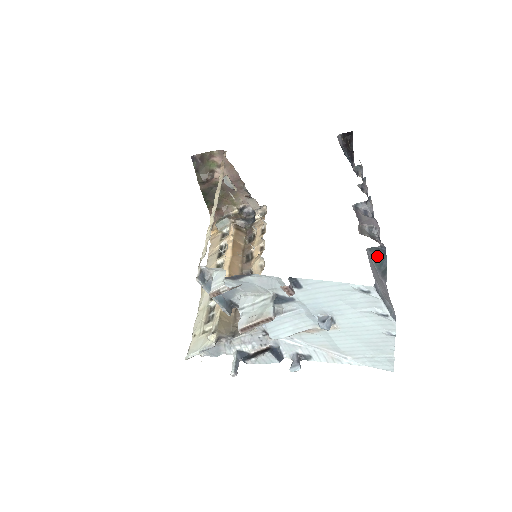
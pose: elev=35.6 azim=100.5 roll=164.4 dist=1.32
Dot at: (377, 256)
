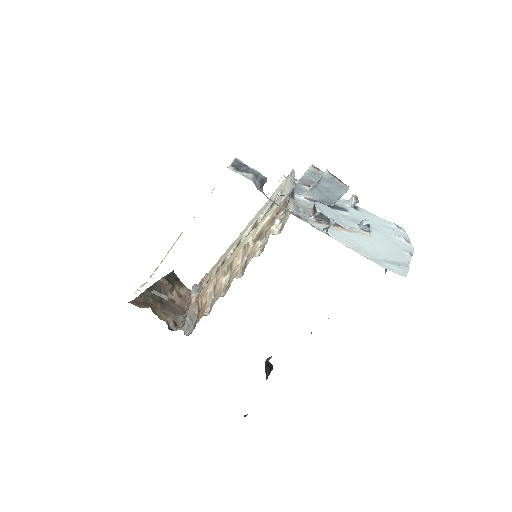
Dot at: occluded
